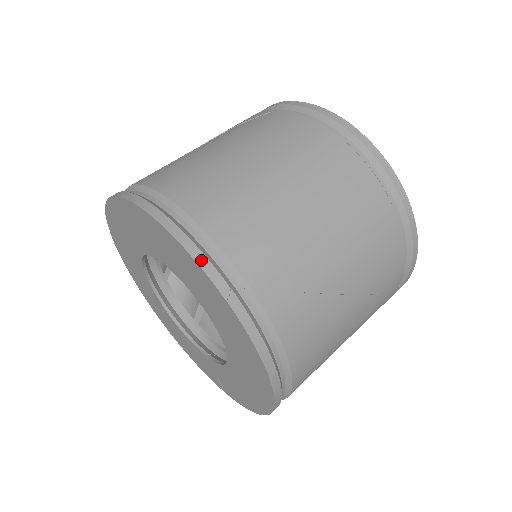
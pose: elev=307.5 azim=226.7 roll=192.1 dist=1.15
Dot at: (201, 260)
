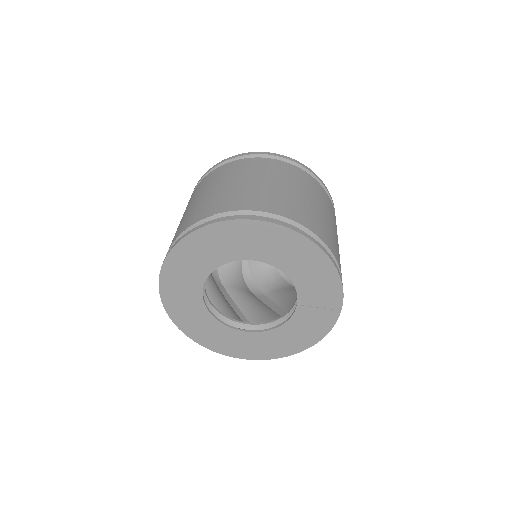
Dot at: (185, 235)
